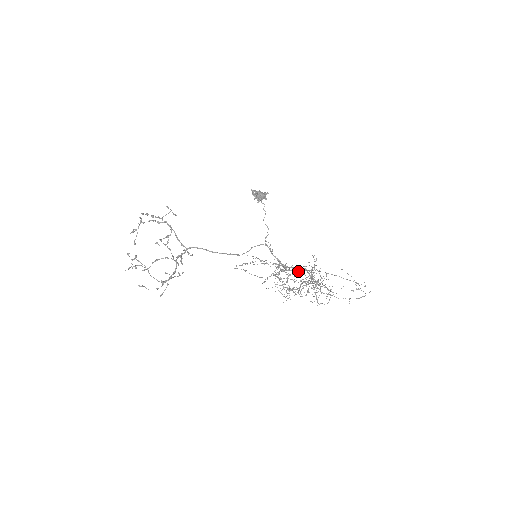
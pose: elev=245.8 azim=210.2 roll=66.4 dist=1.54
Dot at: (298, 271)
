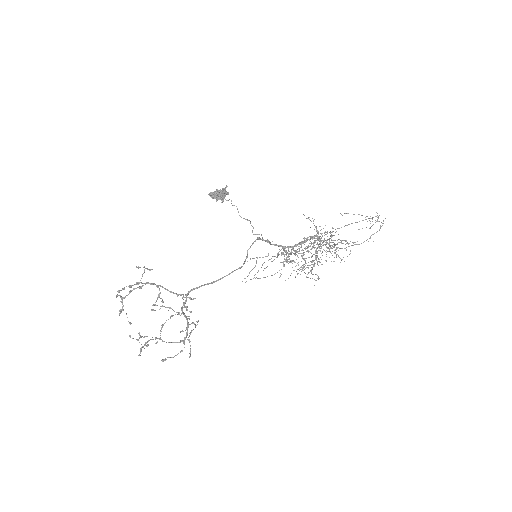
Dot at: (310, 246)
